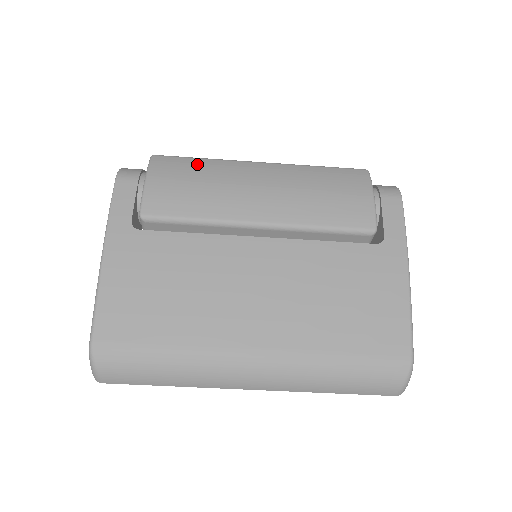
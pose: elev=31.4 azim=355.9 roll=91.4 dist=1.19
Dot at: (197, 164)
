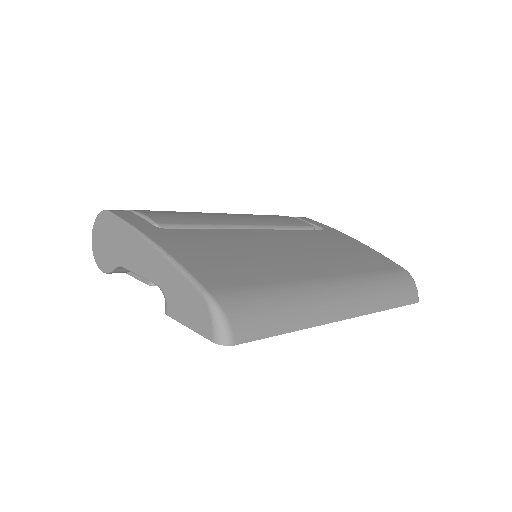
Dot at: occluded
